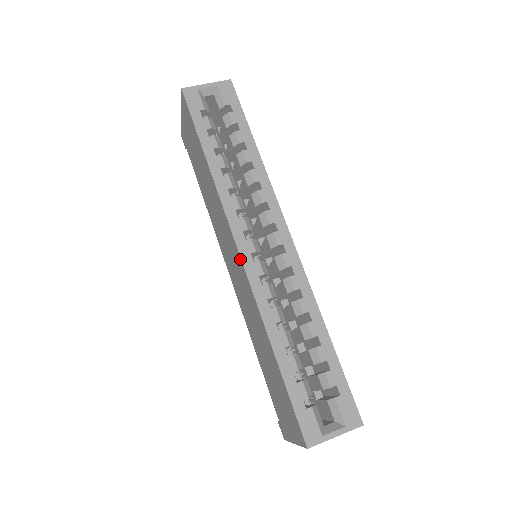
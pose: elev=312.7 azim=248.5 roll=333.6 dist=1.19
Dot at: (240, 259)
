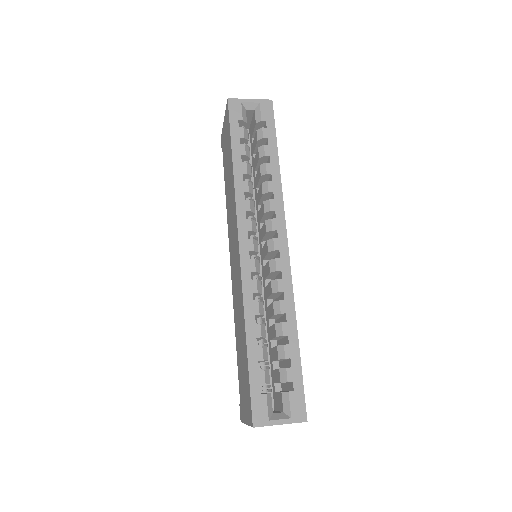
Dot at: (239, 254)
